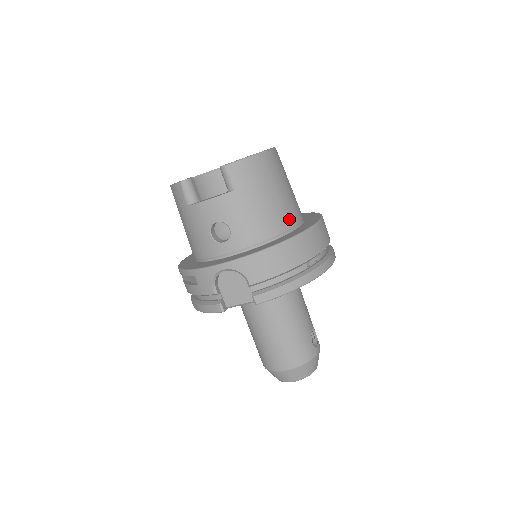
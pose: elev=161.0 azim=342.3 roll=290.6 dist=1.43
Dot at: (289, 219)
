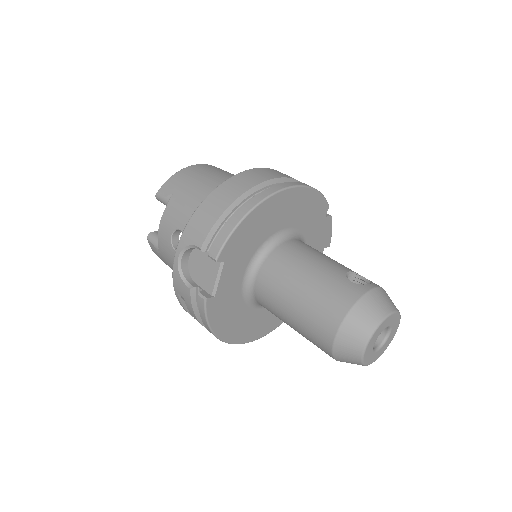
Dot at: occluded
